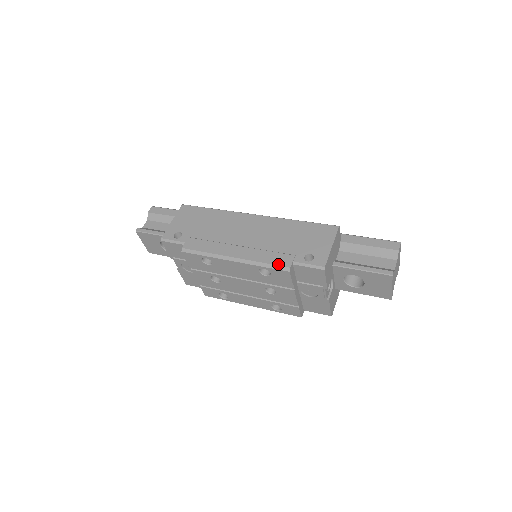
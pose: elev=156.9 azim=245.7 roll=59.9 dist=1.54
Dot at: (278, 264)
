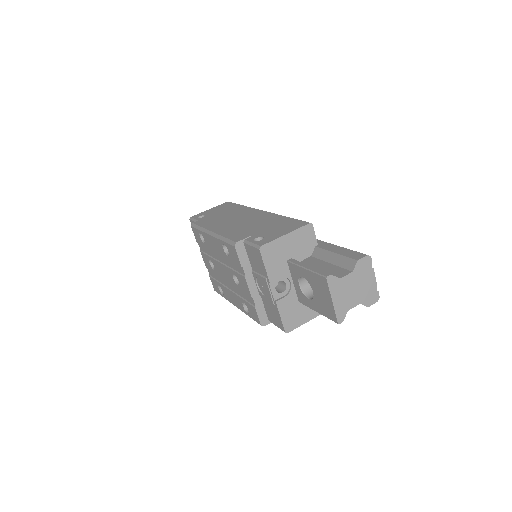
Dot at: (232, 239)
